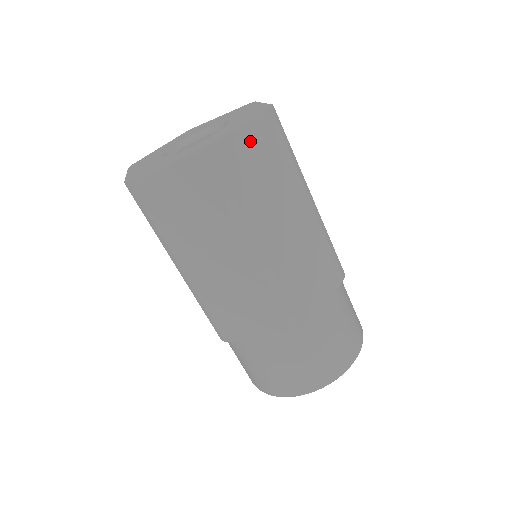
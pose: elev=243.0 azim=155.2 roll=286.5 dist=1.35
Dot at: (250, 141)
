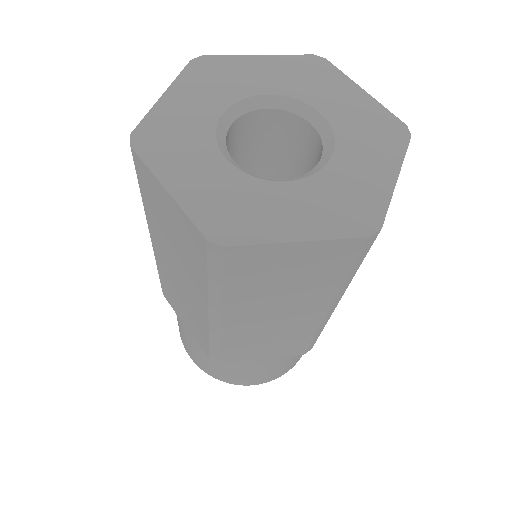
Dot at: occluded
